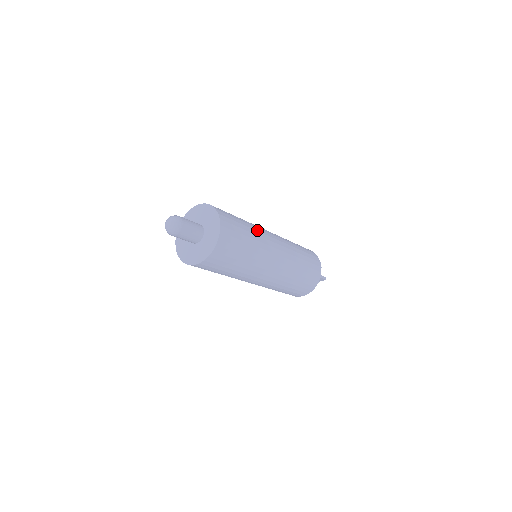
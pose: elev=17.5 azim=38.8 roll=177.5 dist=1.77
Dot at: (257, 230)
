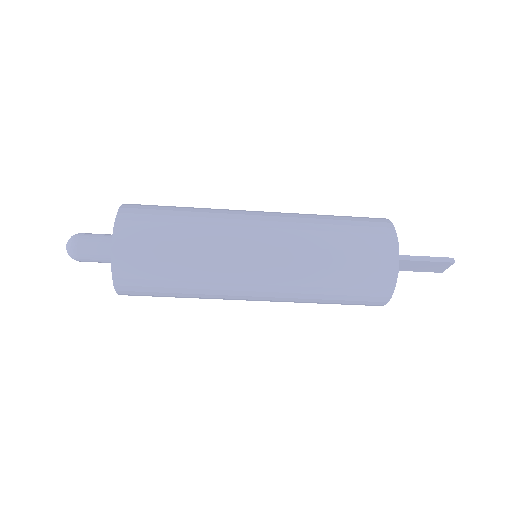
Dot at: (211, 216)
